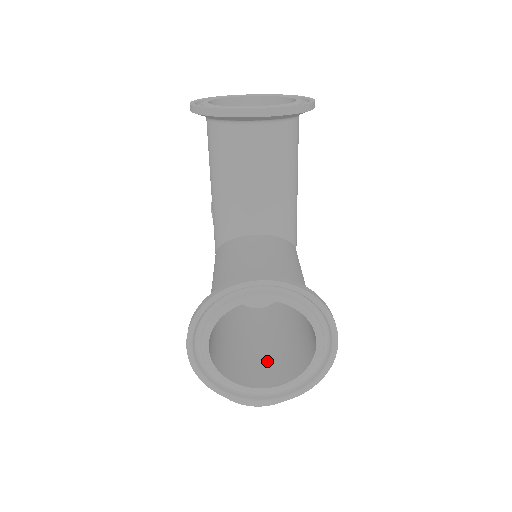
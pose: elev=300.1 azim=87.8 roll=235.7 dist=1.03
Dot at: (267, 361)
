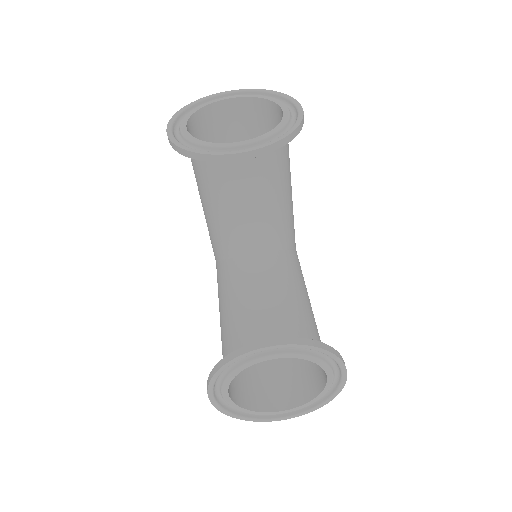
Dot at: (281, 377)
